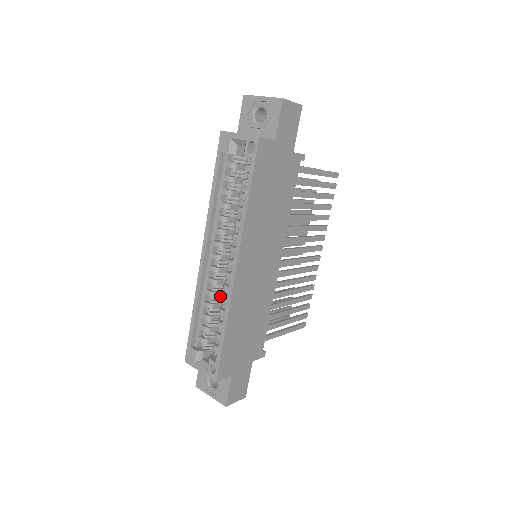
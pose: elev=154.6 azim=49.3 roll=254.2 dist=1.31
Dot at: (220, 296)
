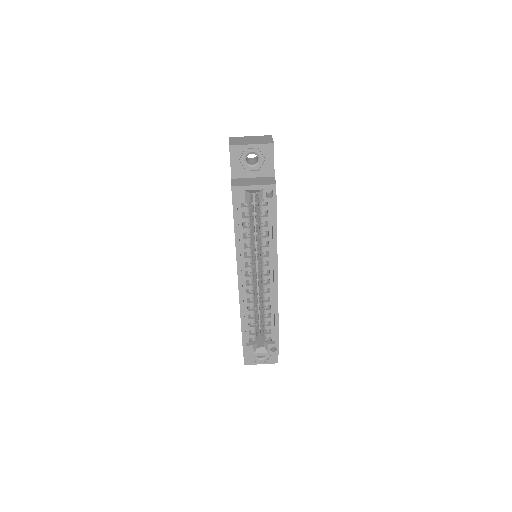
Dot at: occluded
